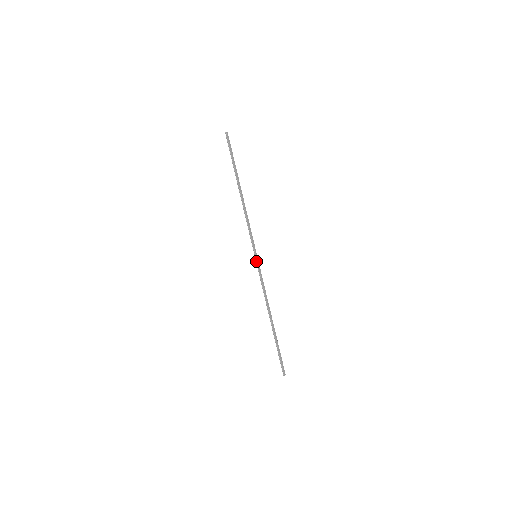
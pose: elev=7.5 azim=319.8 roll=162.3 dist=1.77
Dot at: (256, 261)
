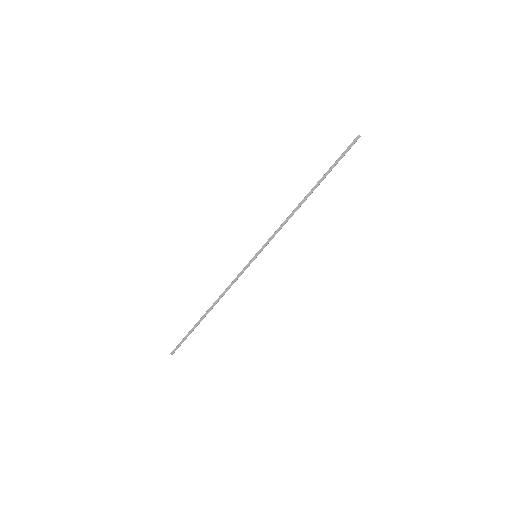
Dot at: (251, 259)
